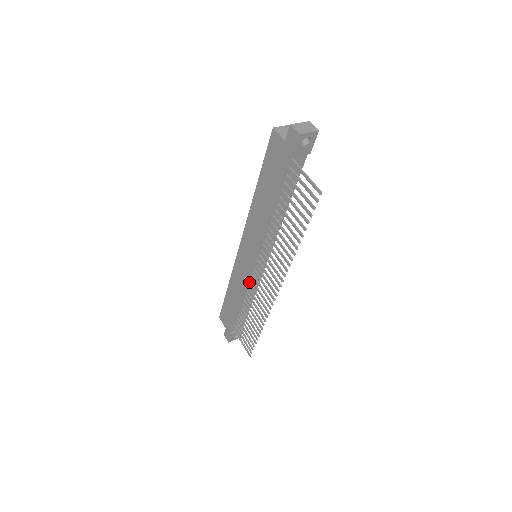
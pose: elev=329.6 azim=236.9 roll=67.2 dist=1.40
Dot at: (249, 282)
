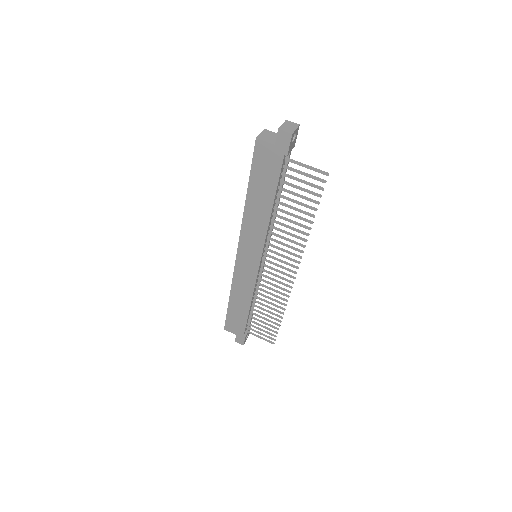
Dot at: (256, 281)
